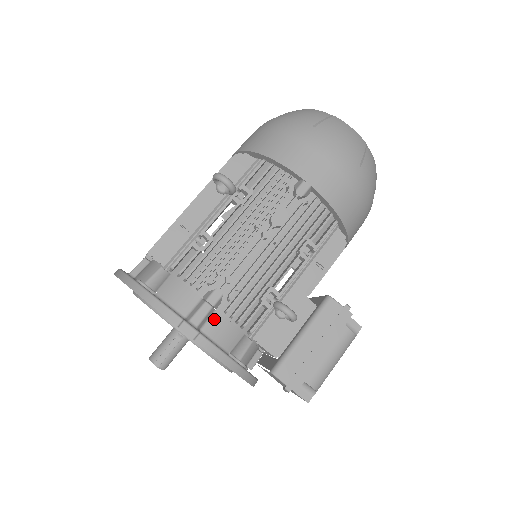
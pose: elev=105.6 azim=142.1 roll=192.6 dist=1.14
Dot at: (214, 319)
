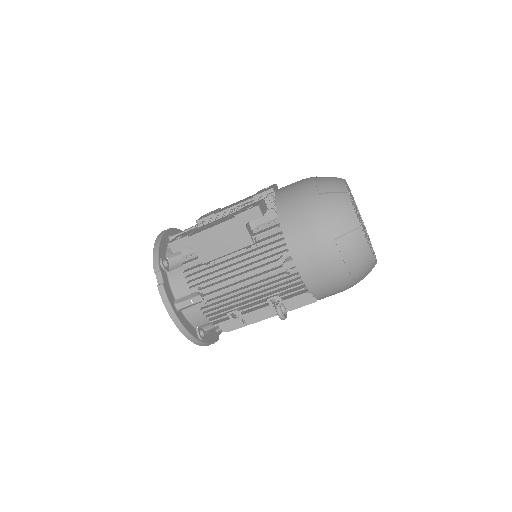
Dot at: occluded
